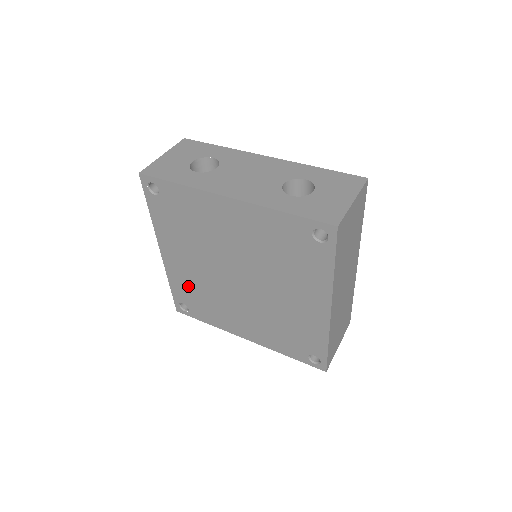
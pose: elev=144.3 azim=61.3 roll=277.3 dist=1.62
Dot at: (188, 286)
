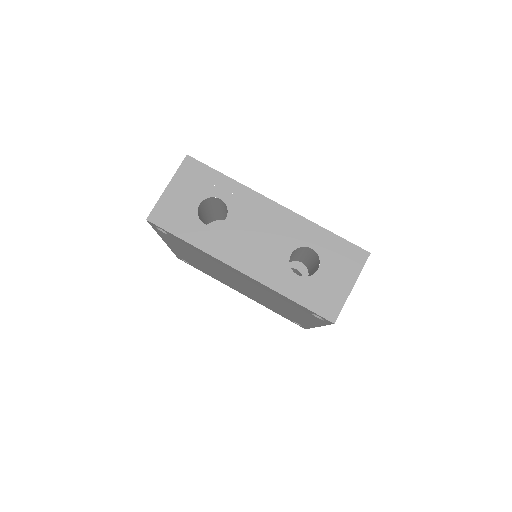
Dot at: (191, 261)
